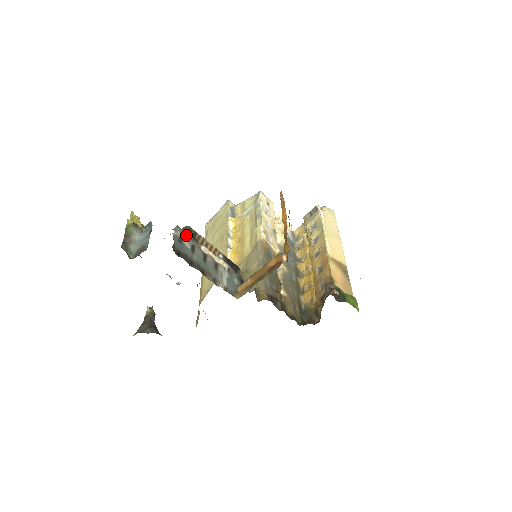
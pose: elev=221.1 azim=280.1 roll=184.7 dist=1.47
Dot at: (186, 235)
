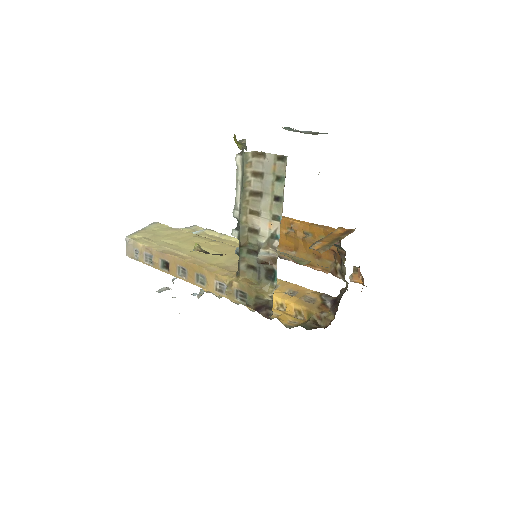
Dot at: occluded
